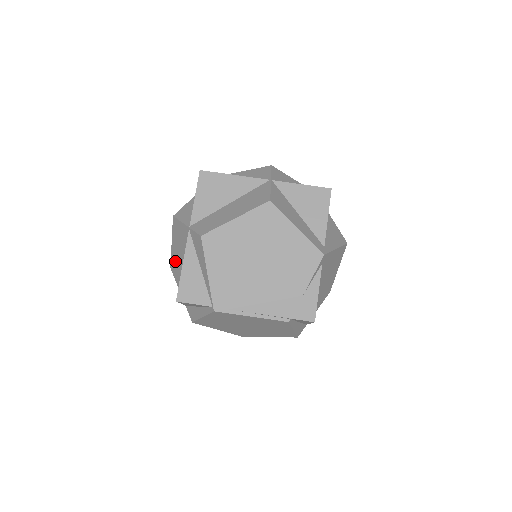
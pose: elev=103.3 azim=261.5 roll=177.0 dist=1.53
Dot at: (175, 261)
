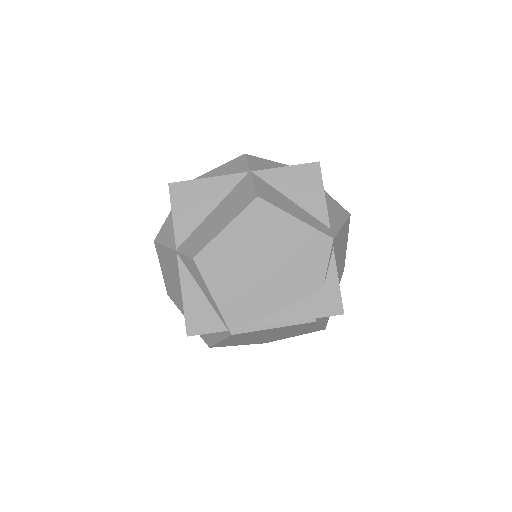
Dot at: (171, 287)
